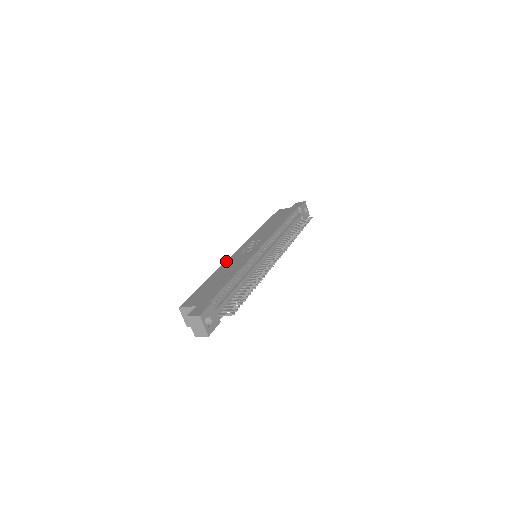
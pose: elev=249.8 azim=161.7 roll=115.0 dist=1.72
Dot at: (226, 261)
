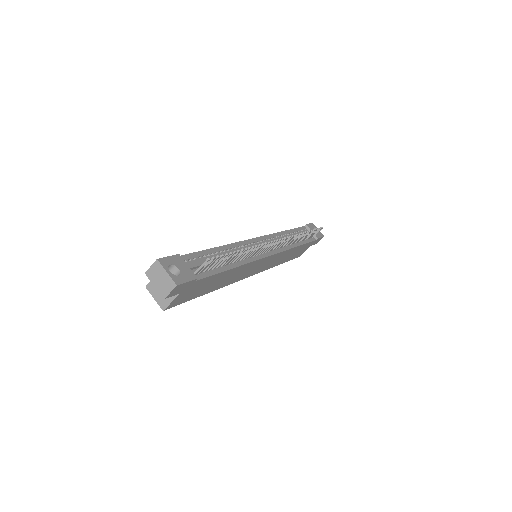
Dot at: occluded
